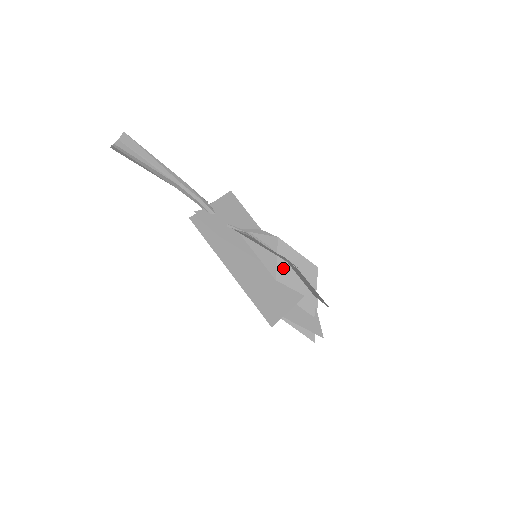
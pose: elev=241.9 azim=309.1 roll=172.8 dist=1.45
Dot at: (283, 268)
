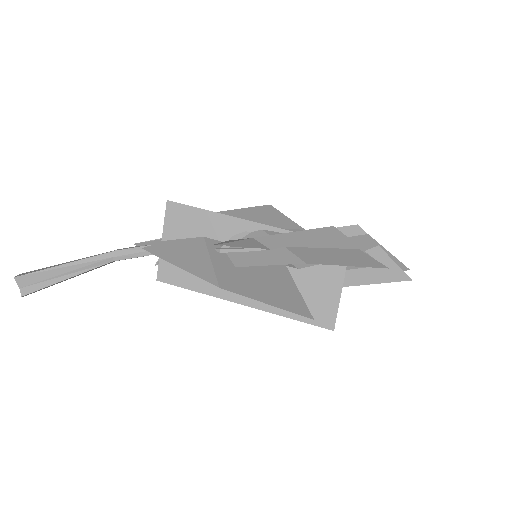
Dot at: occluded
